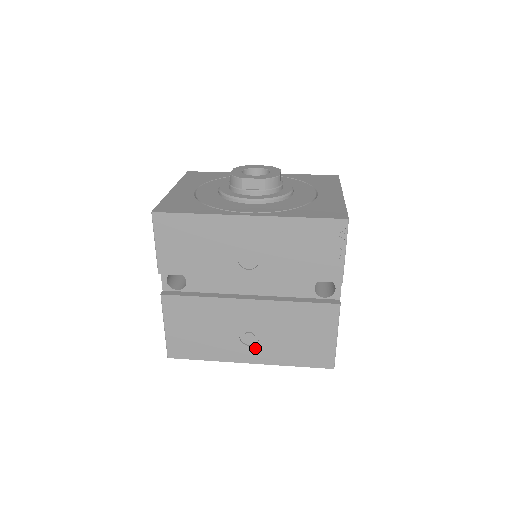
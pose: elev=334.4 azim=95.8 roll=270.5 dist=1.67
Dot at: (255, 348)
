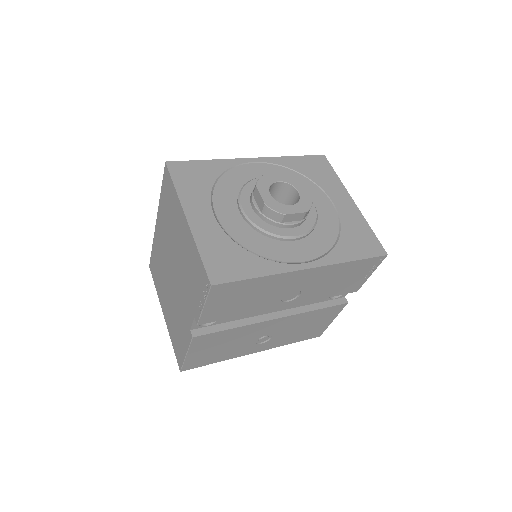
Dot at: (265, 343)
